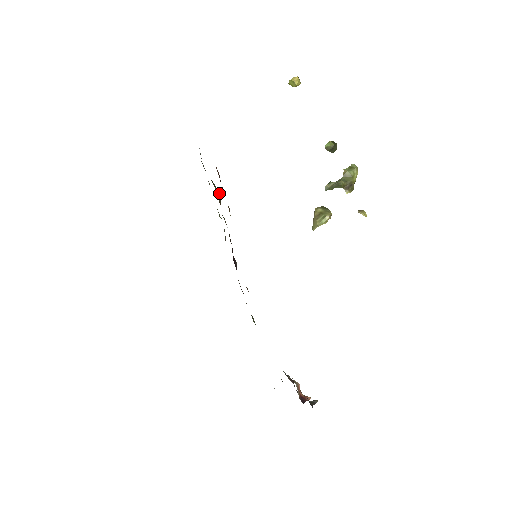
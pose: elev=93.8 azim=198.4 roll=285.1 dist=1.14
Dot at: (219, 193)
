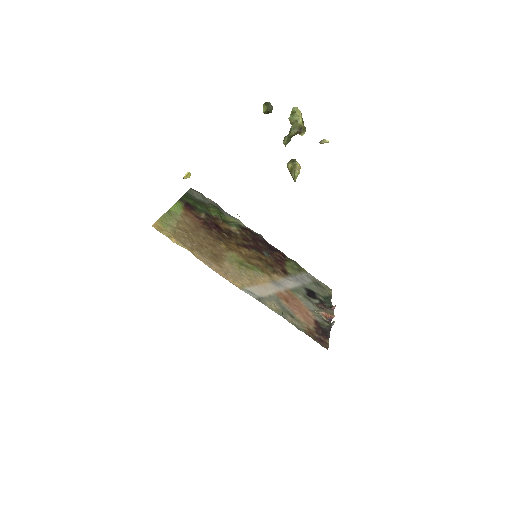
Dot at: (217, 214)
